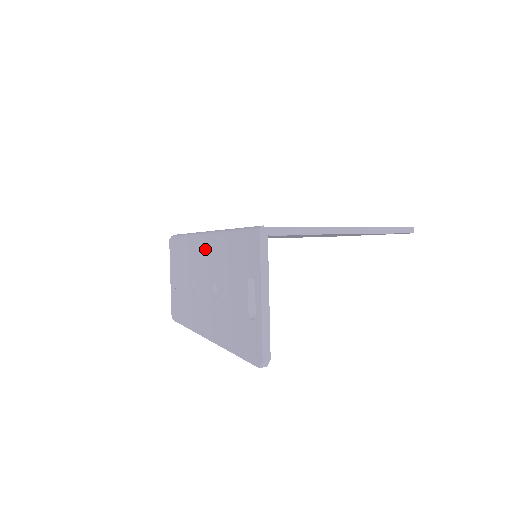
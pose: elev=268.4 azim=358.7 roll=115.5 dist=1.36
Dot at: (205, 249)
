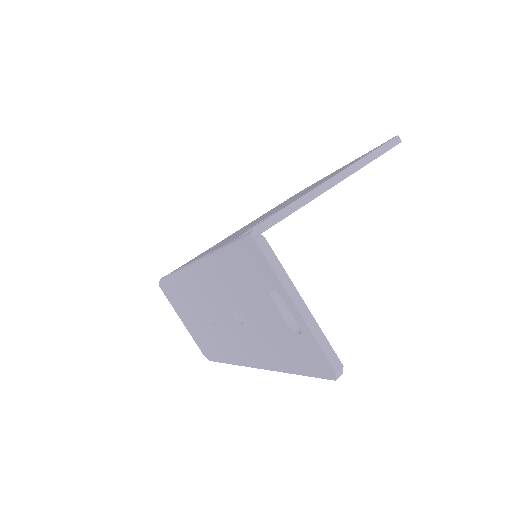
Dot at: (202, 281)
